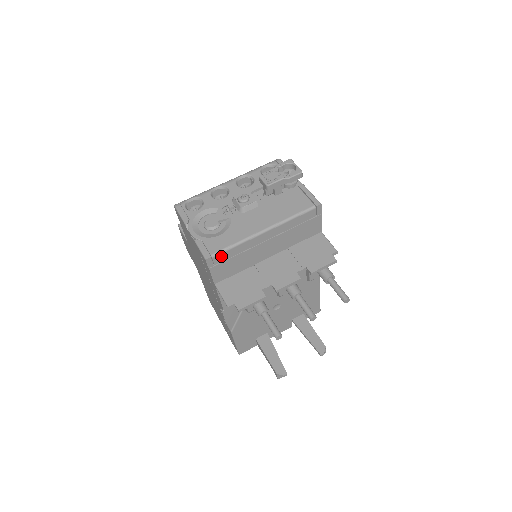
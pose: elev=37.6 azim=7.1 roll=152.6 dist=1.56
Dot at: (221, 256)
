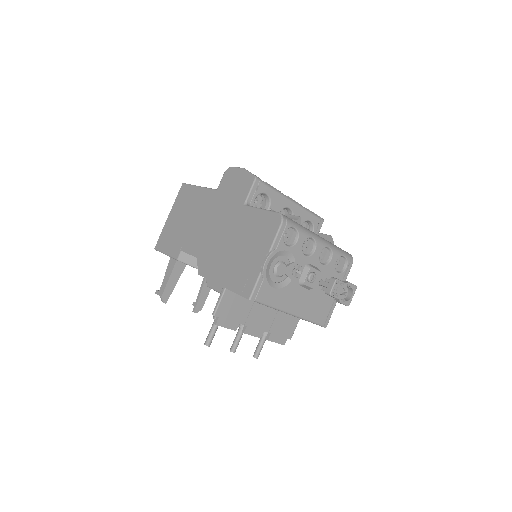
Dot at: (257, 302)
